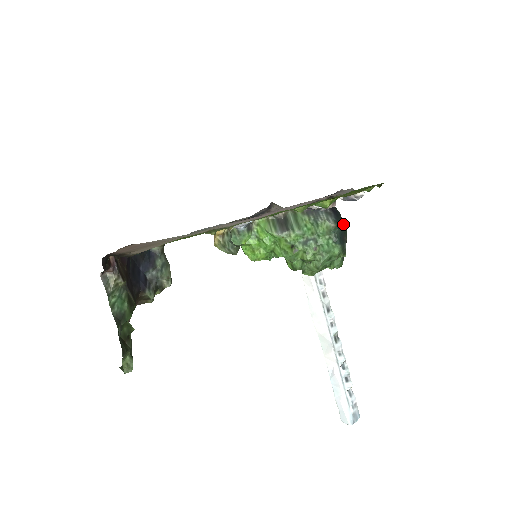
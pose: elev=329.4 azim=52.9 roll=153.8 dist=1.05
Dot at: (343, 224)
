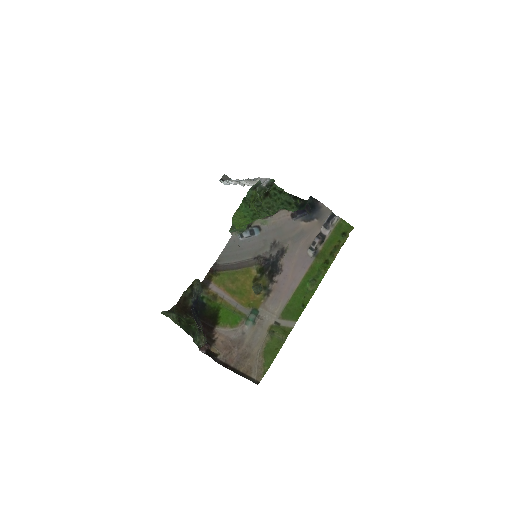
Dot at: occluded
